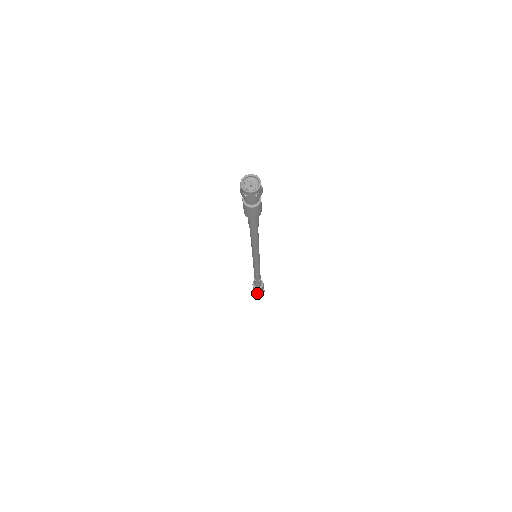
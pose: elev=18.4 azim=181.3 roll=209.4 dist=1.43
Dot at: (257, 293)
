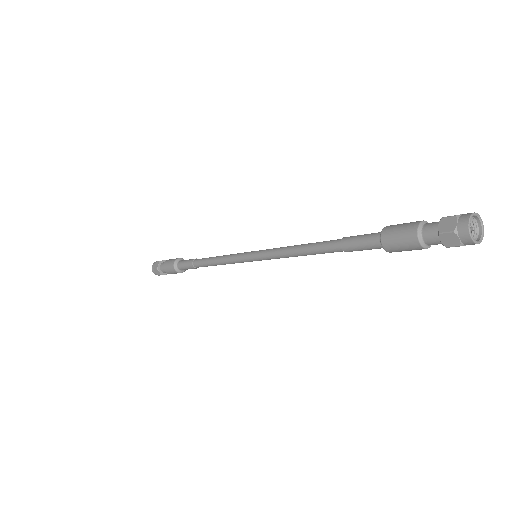
Dot at: (165, 272)
